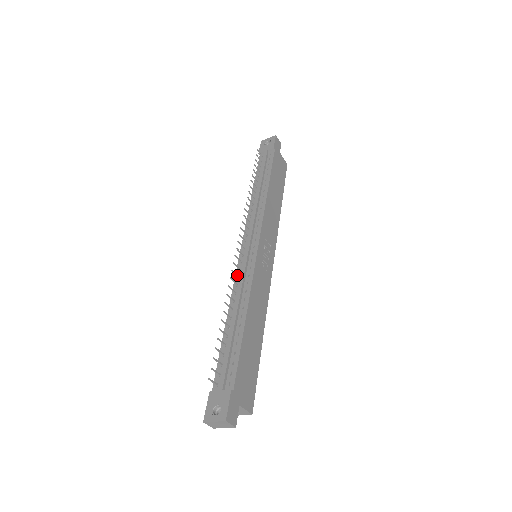
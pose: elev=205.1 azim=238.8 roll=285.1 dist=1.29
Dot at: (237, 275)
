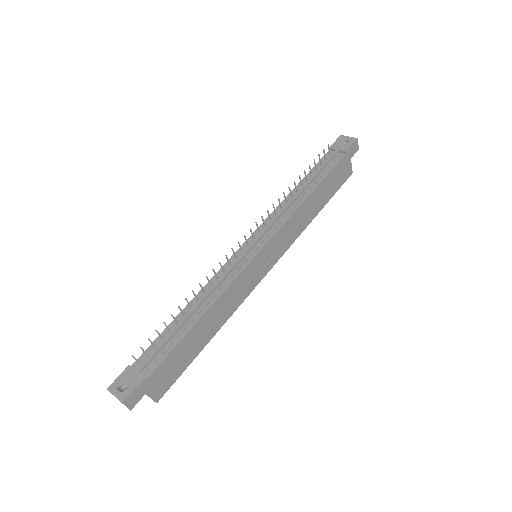
Dot at: (223, 268)
